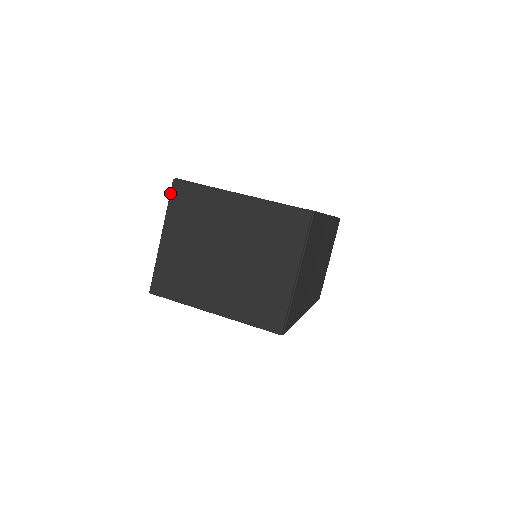
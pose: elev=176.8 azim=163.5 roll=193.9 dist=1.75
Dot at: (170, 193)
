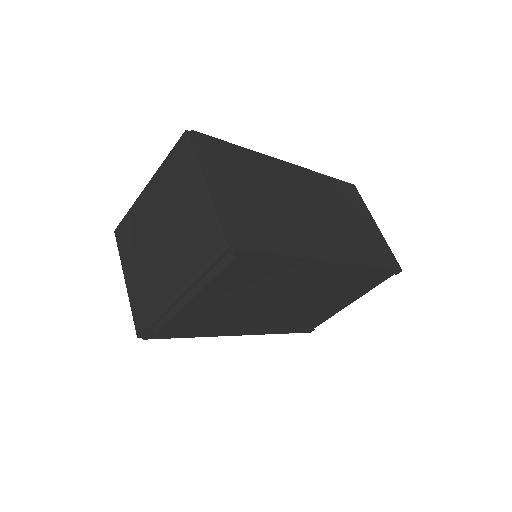
Dot at: occluded
